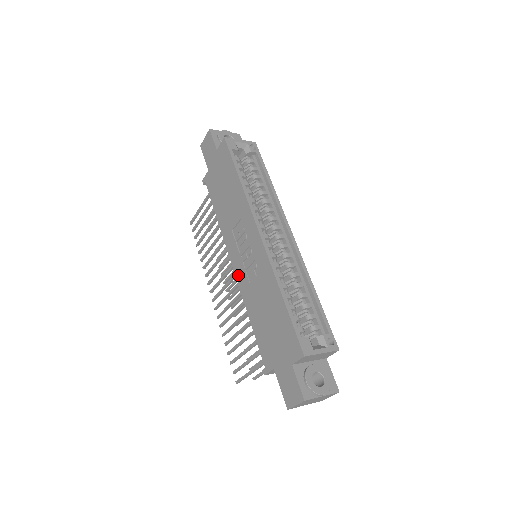
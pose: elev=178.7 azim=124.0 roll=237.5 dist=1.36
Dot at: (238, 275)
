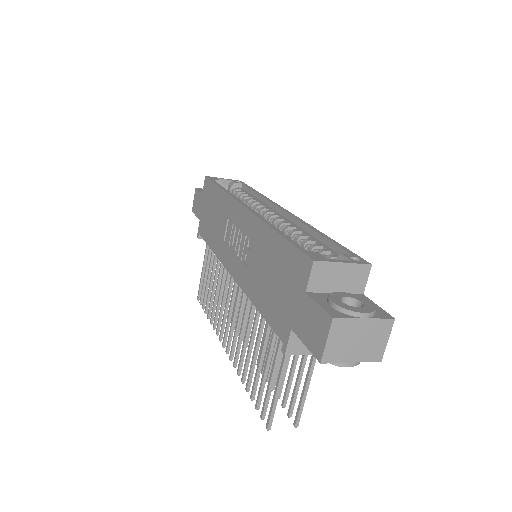
Dot at: (236, 275)
